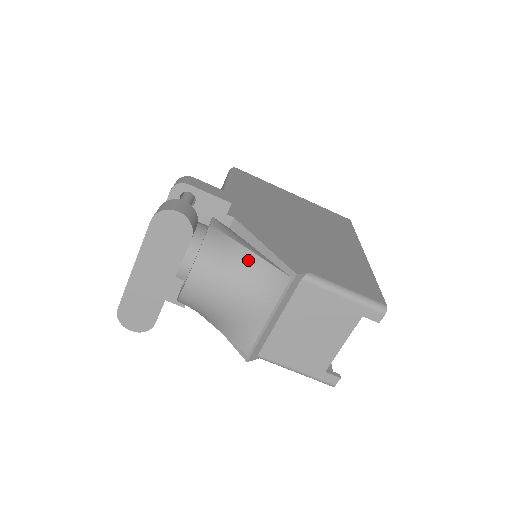
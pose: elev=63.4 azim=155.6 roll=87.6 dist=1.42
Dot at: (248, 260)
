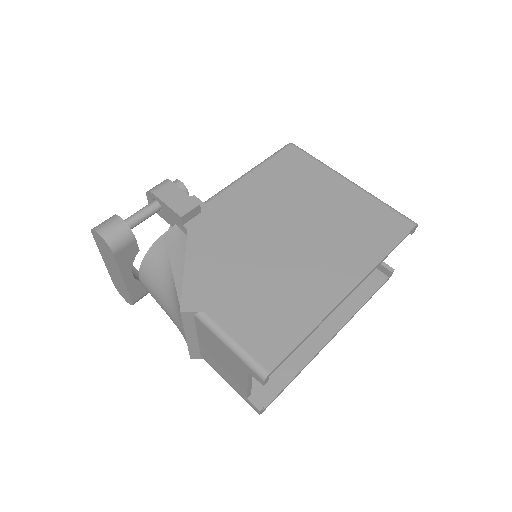
Dot at: (169, 280)
